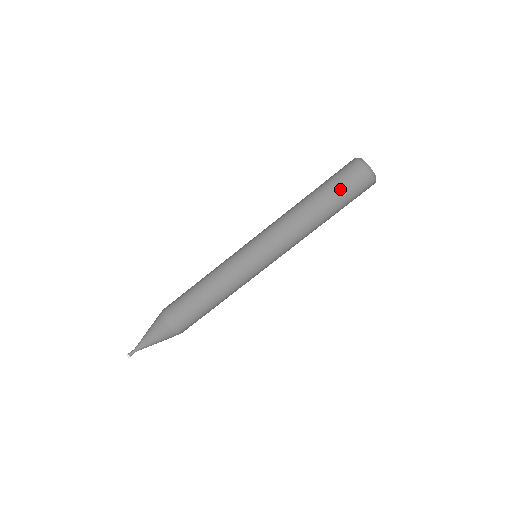
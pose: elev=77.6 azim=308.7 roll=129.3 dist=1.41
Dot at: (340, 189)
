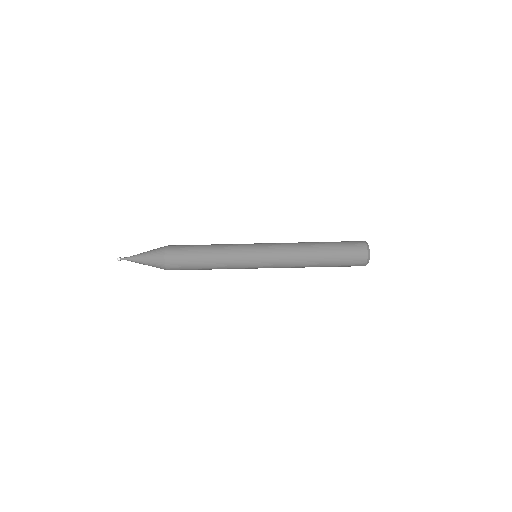
Dot at: (341, 262)
